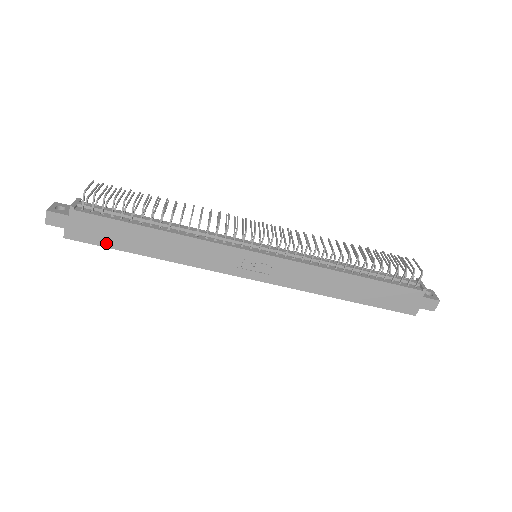
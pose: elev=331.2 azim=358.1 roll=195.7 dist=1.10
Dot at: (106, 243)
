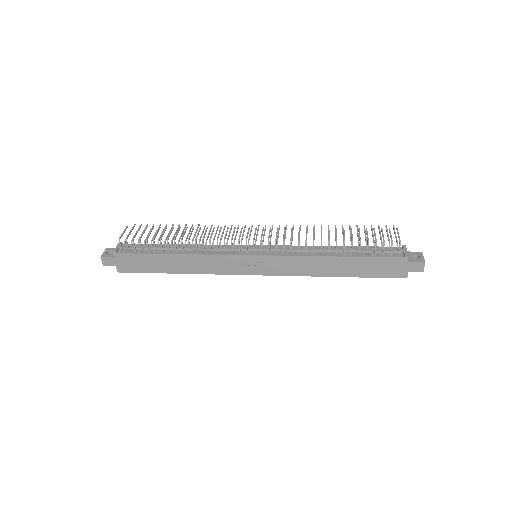
Dot at: (145, 270)
